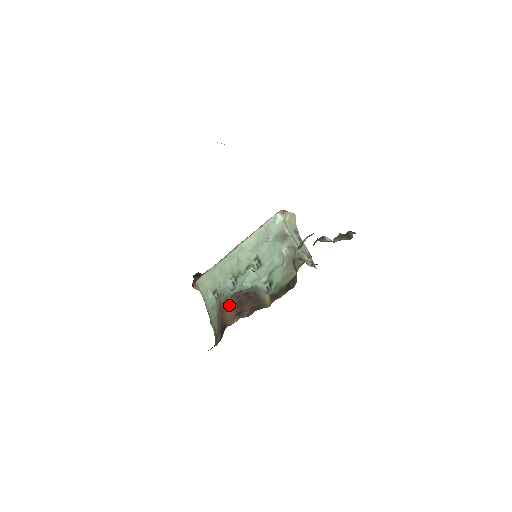
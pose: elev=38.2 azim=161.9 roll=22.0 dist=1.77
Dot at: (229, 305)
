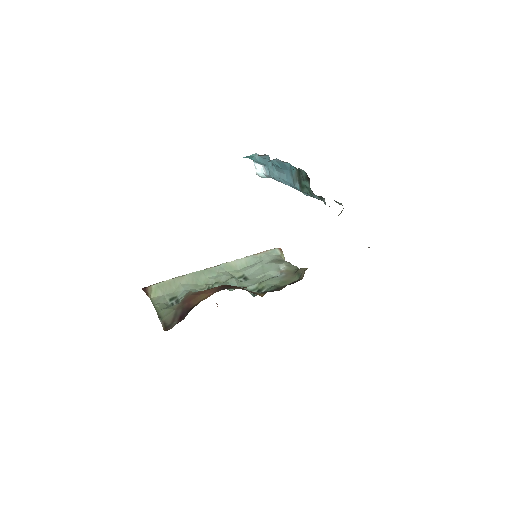
Dot at: (206, 290)
